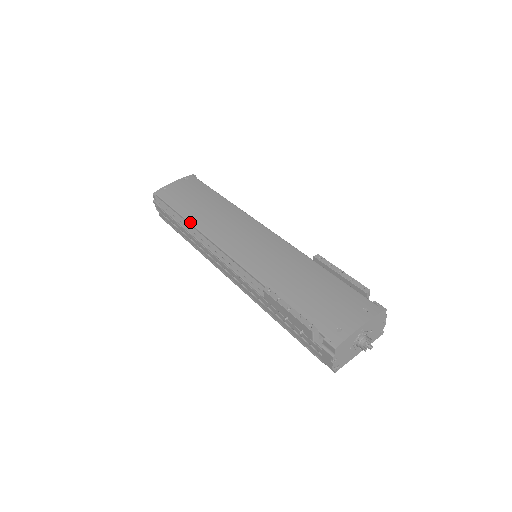
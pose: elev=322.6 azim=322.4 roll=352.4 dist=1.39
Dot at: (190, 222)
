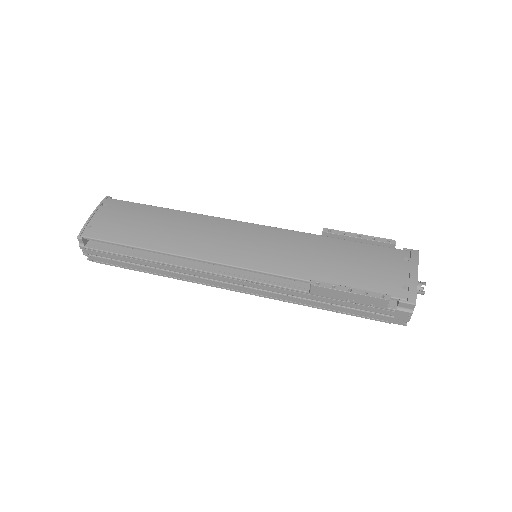
Dot at: (161, 251)
